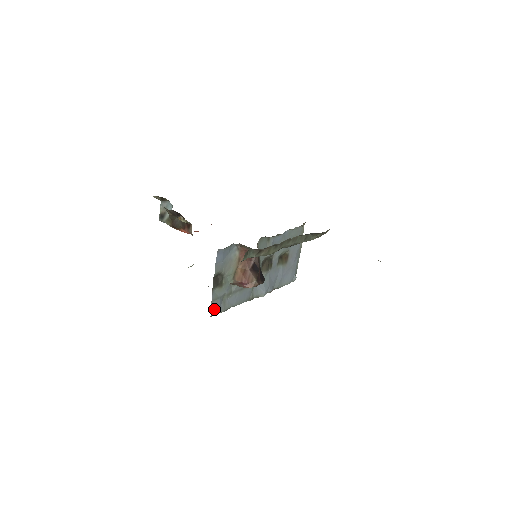
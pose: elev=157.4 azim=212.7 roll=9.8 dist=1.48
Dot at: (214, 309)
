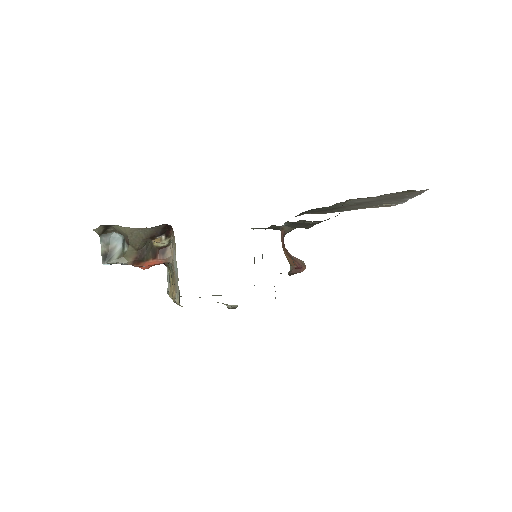
Dot at: occluded
